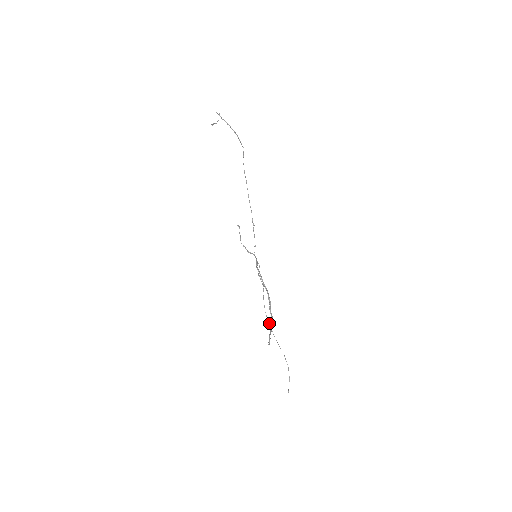
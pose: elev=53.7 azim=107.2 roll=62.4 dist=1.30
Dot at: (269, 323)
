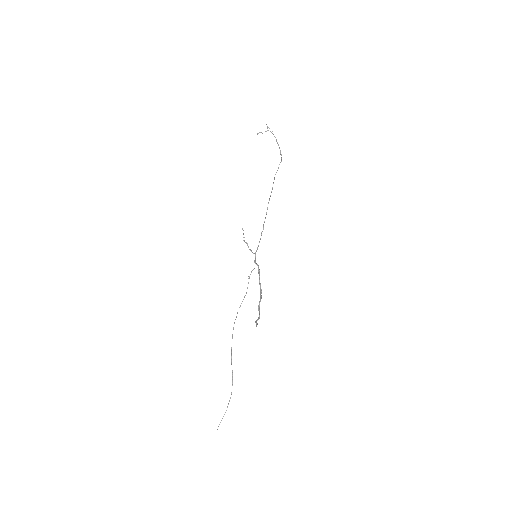
Dot at: (232, 337)
